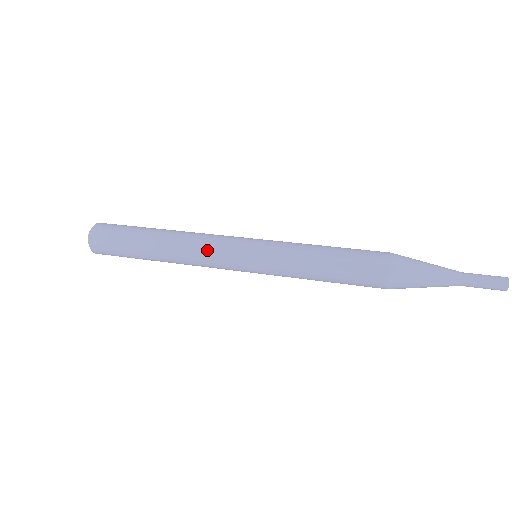
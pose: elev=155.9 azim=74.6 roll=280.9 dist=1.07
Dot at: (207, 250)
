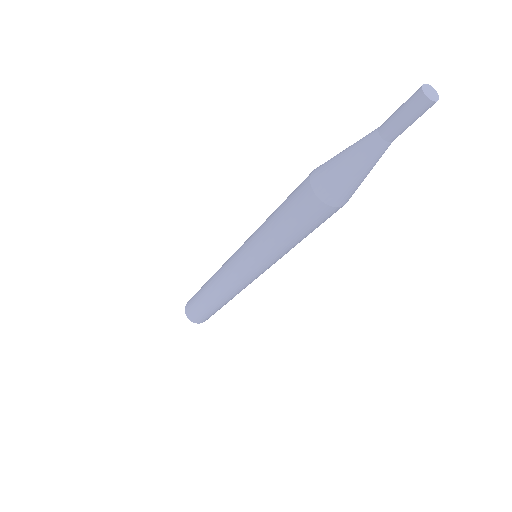
Dot at: (223, 268)
